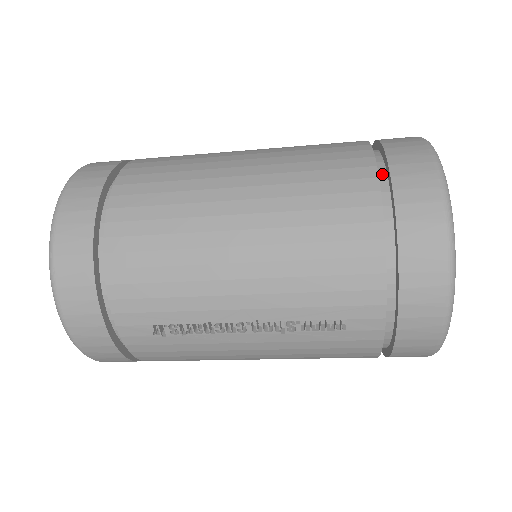
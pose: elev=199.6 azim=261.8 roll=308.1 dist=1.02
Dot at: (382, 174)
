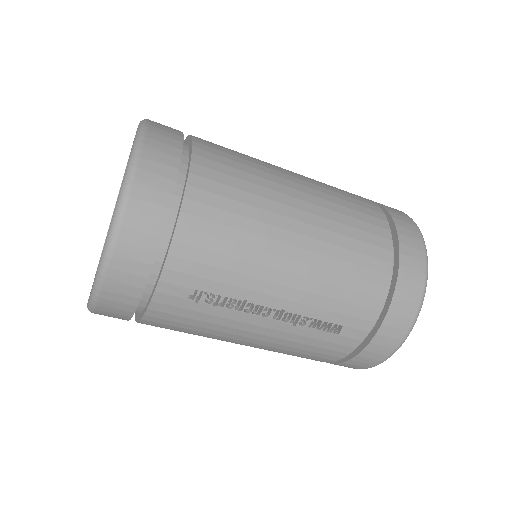
Dot at: occluded
